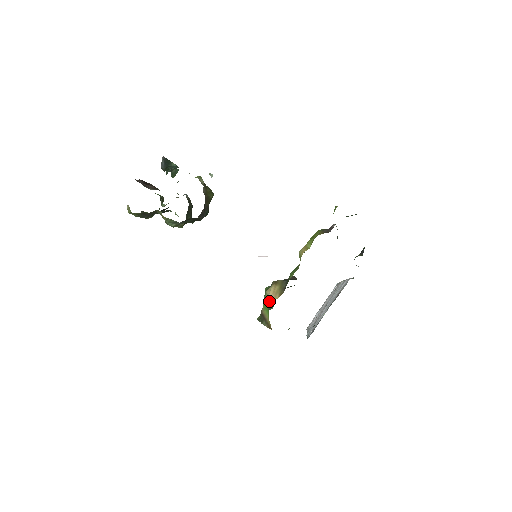
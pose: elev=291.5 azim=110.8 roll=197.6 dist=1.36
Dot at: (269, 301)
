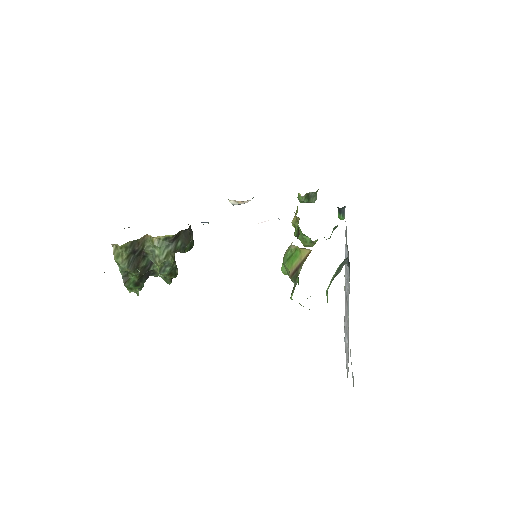
Dot at: occluded
